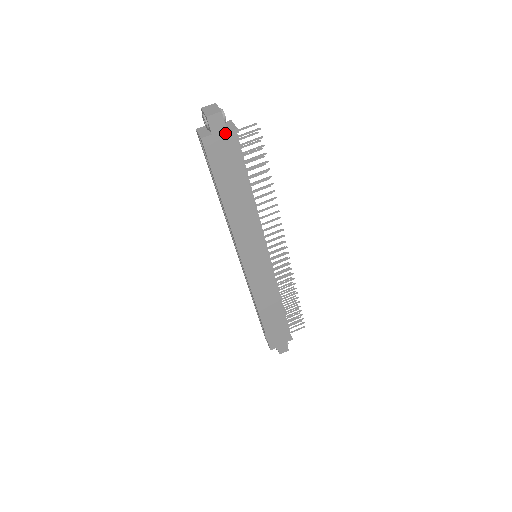
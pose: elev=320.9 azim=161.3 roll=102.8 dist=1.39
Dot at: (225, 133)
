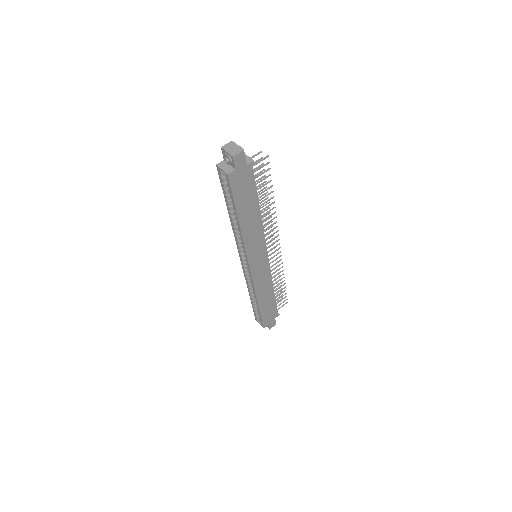
Dot at: (245, 166)
